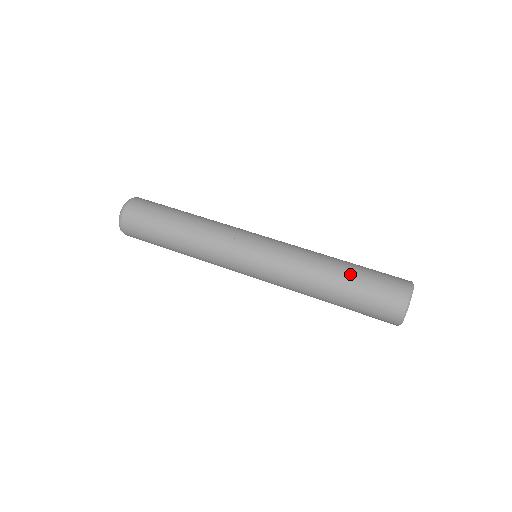
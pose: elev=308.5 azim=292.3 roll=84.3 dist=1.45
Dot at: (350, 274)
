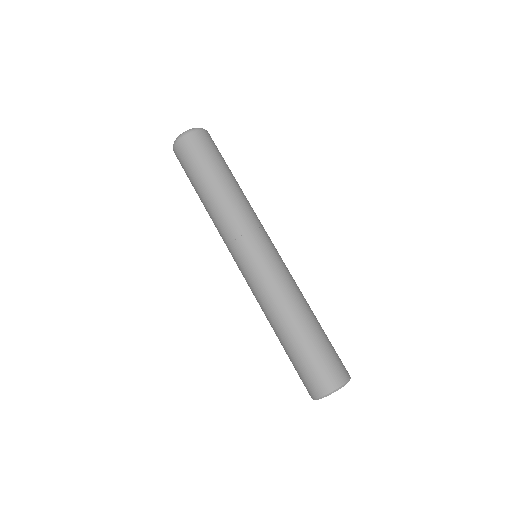
Dot at: (311, 333)
